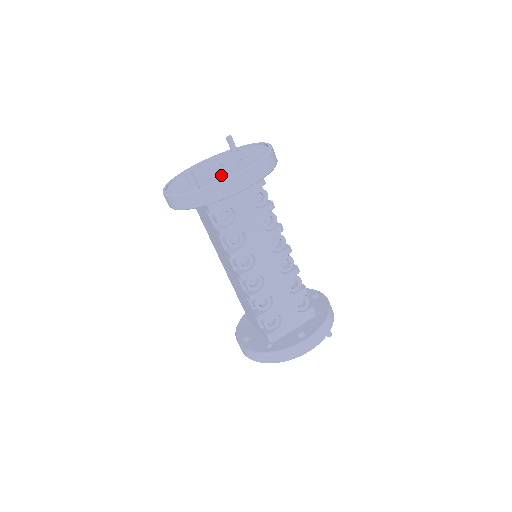
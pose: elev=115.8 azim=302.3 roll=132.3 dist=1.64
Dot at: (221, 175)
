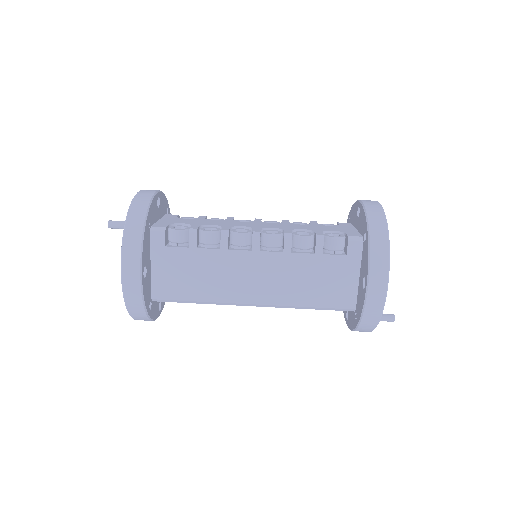
Dot at: occluded
